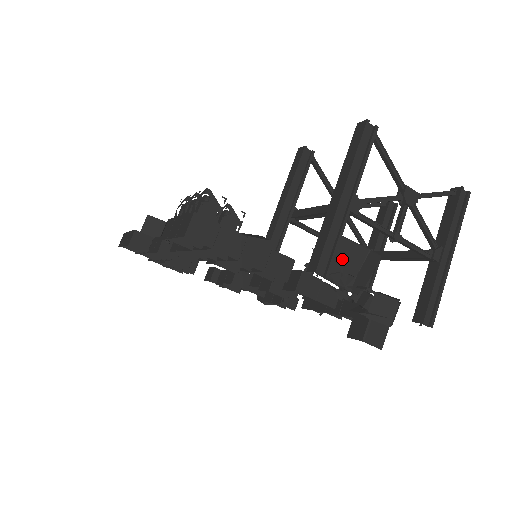
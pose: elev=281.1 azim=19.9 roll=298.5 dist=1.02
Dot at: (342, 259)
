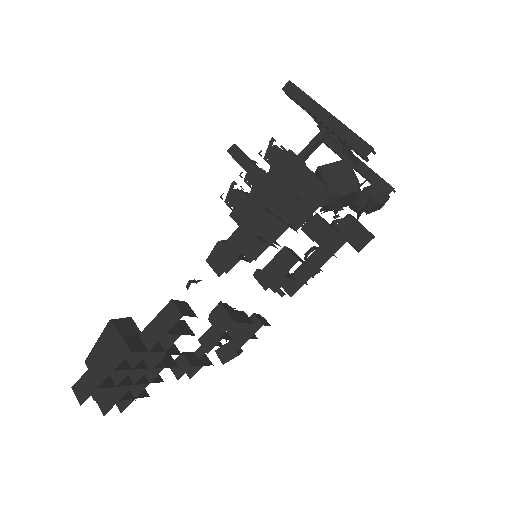
Dot at: (340, 175)
